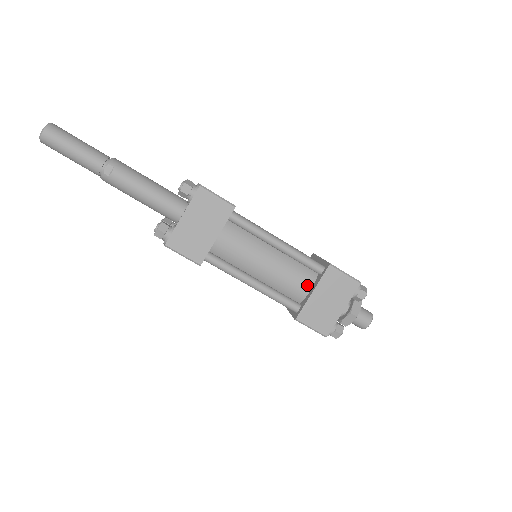
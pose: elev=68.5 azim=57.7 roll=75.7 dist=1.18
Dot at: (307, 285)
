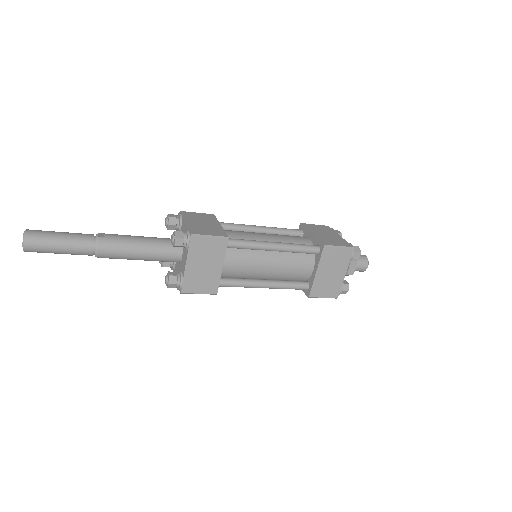
Dot at: occluded
